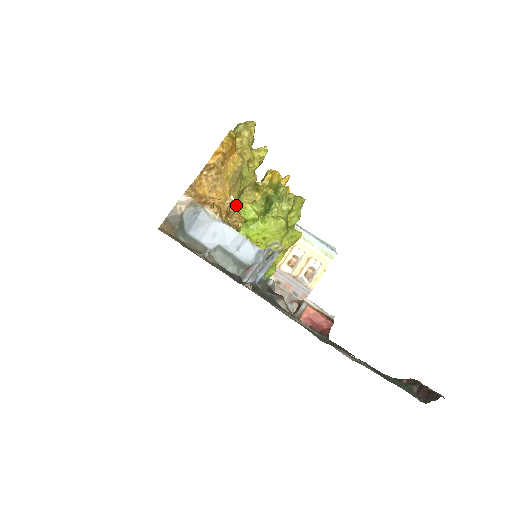
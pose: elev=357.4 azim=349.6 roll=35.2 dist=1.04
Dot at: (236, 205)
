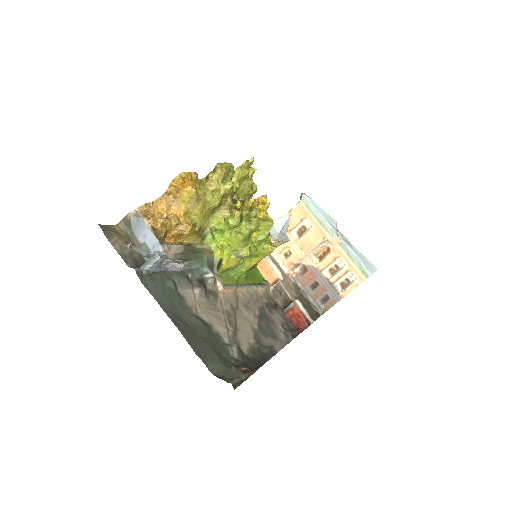
Dot at: (198, 219)
